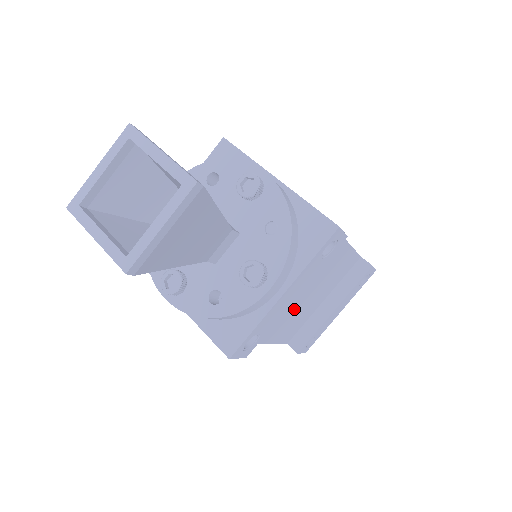
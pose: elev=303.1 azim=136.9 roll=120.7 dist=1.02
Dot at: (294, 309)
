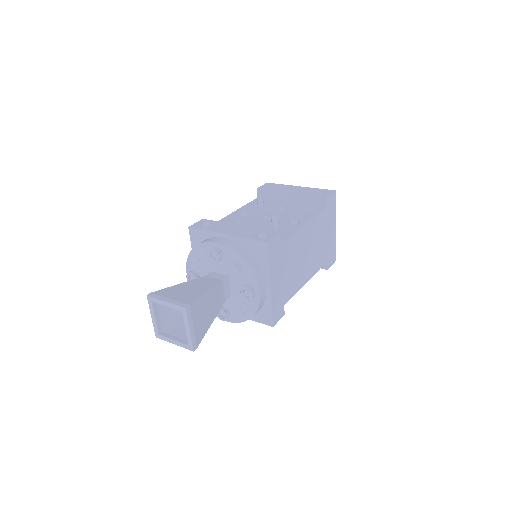
Dot at: occluded
